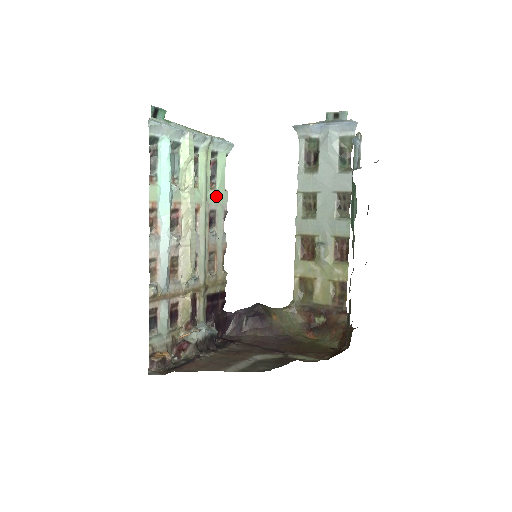
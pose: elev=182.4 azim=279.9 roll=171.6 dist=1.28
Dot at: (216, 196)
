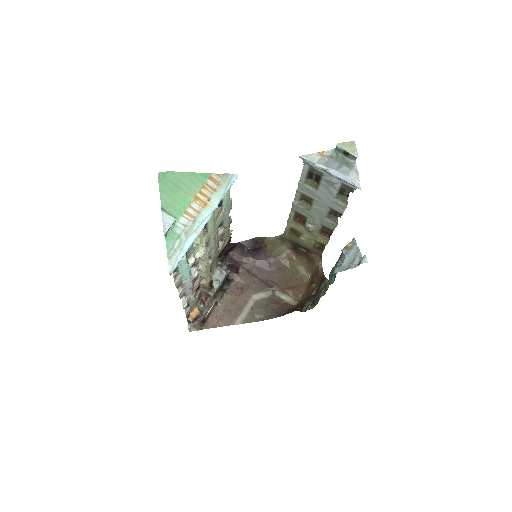
Dot at: (222, 214)
